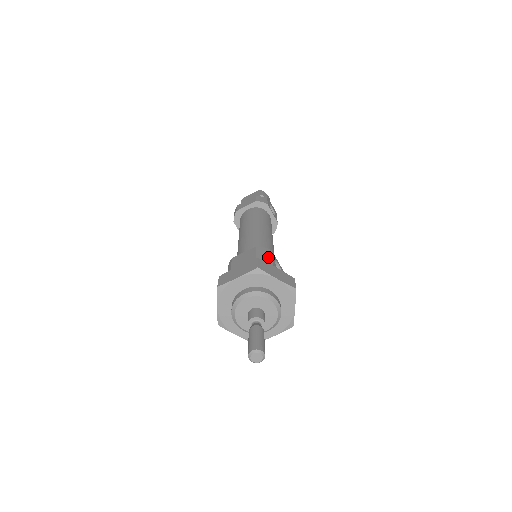
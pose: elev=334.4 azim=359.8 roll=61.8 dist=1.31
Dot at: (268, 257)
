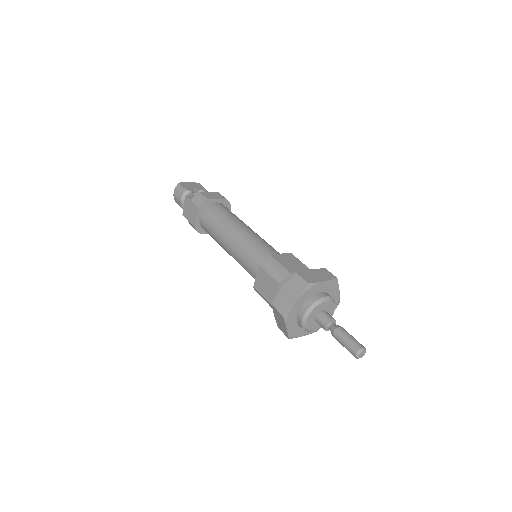
Dot at: occluded
